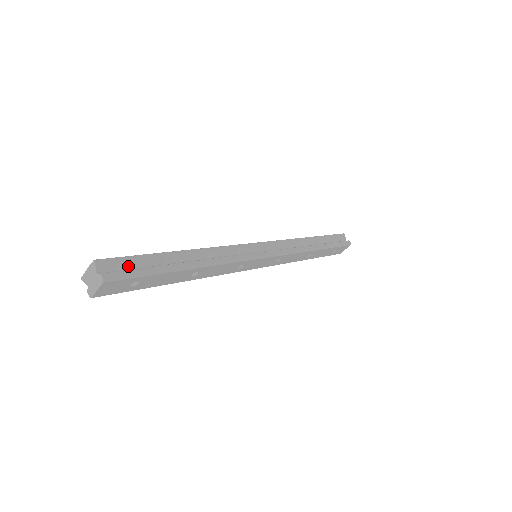
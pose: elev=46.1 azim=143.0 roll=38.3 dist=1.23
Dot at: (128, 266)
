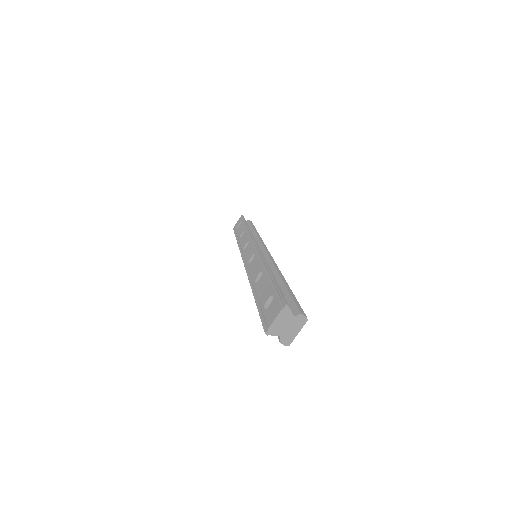
Dot at: occluded
